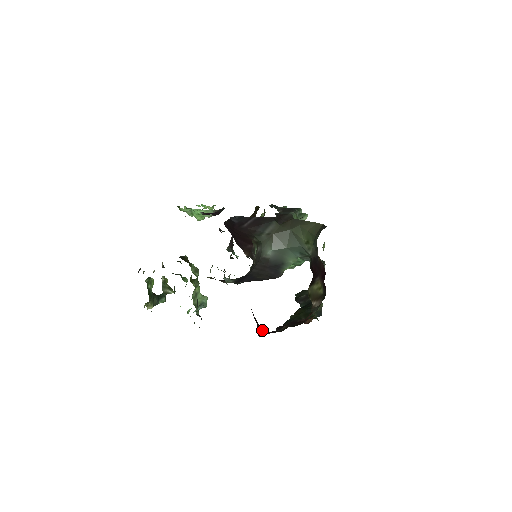
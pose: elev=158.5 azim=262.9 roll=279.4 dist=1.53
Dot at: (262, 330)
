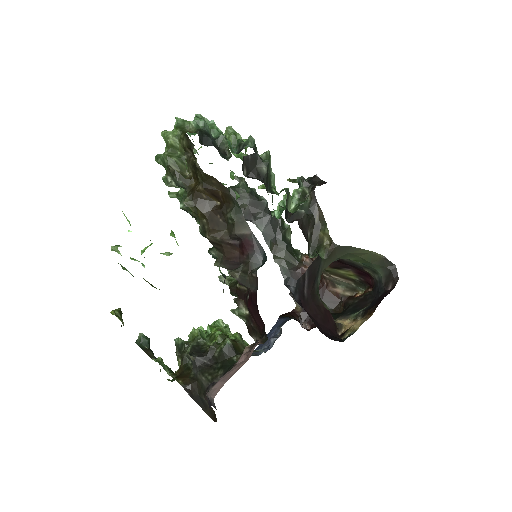
Dot at: (298, 318)
